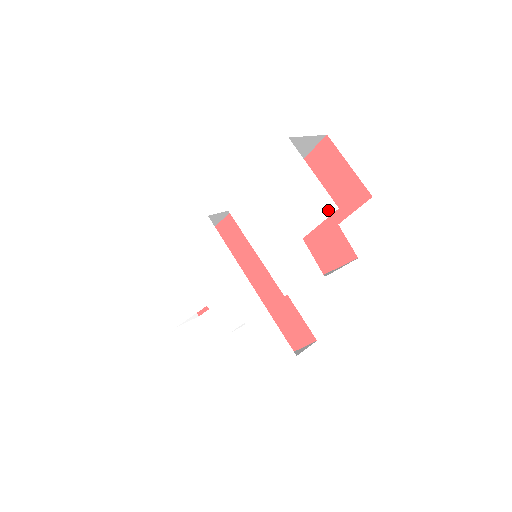
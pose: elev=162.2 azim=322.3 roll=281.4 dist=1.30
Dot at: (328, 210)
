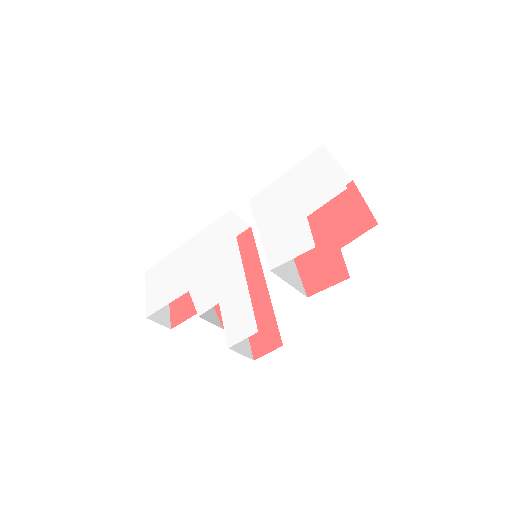
Dot at: (337, 191)
